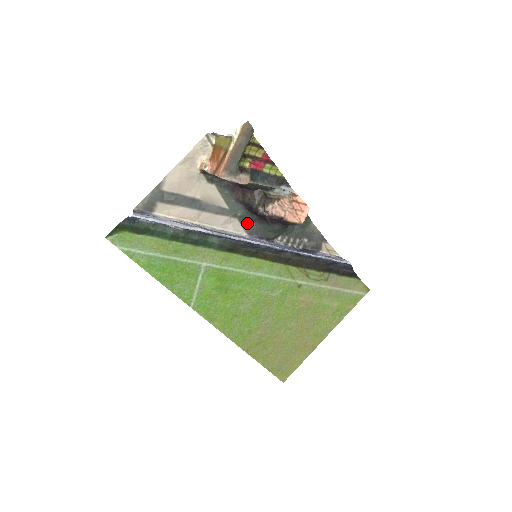
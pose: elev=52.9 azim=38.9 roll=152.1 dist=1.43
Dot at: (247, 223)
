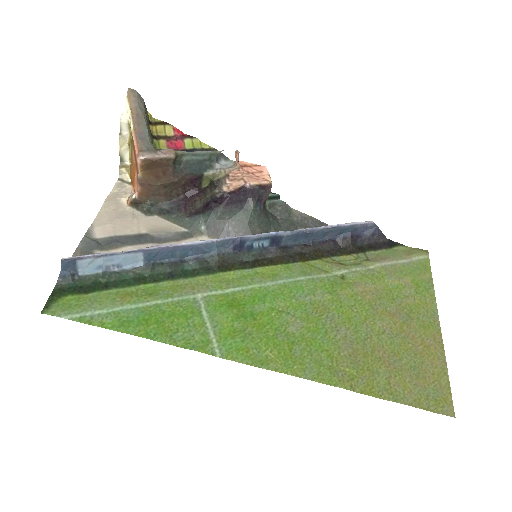
Dot at: (218, 231)
